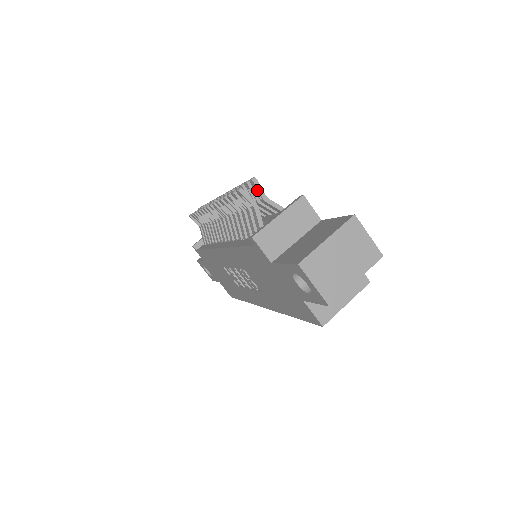
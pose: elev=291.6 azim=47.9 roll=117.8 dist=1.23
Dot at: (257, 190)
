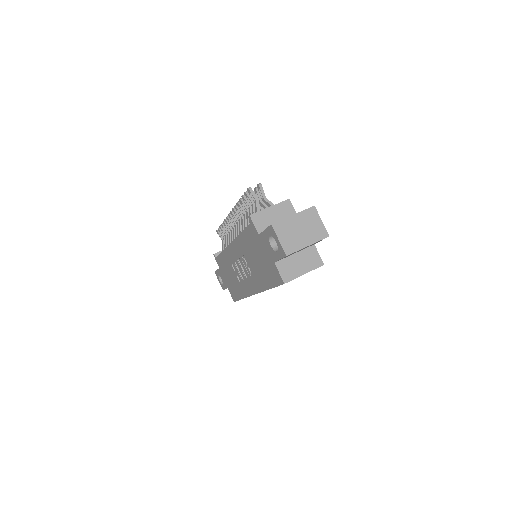
Dot at: (260, 191)
